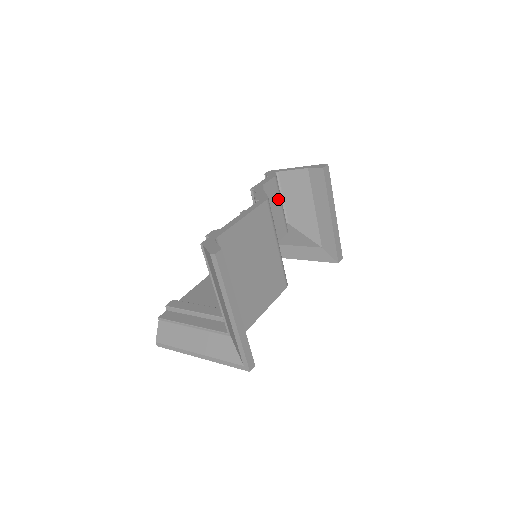
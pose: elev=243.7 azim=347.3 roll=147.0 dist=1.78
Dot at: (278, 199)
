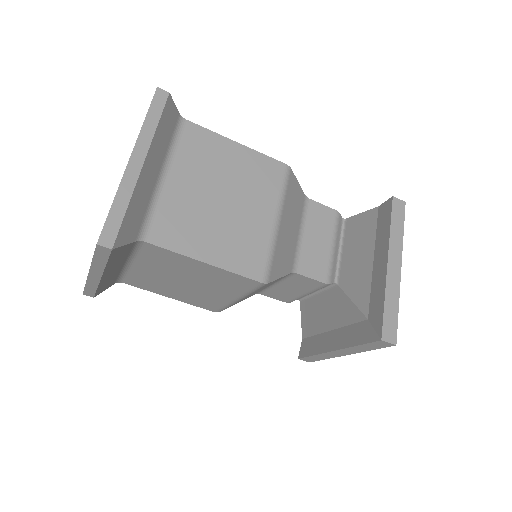
Dot at: (329, 235)
